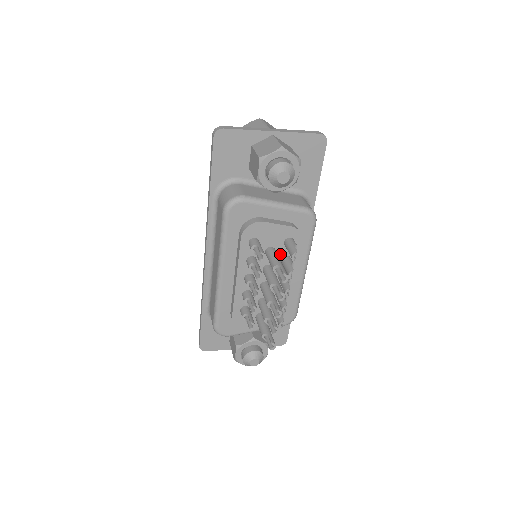
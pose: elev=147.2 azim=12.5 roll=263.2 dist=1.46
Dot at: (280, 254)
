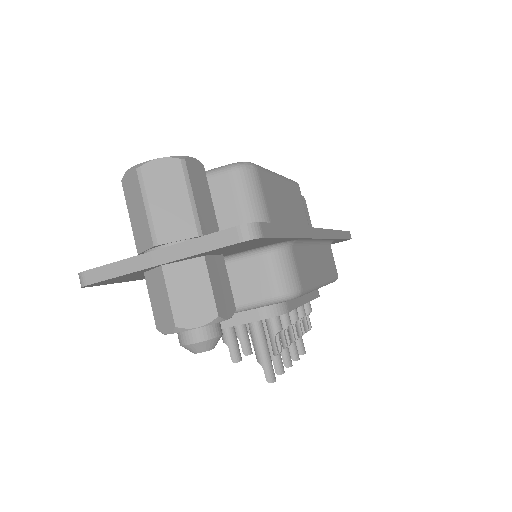
Dot at: occluded
